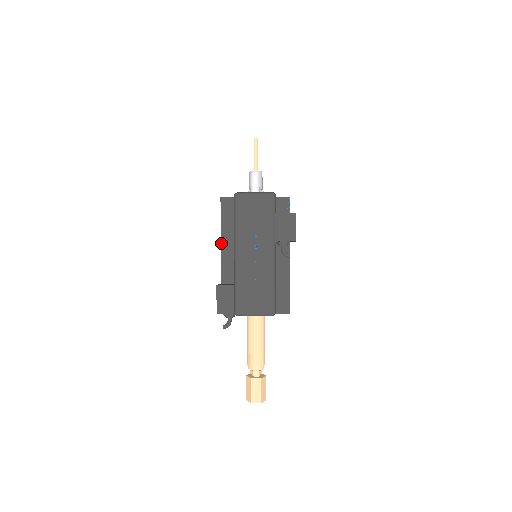
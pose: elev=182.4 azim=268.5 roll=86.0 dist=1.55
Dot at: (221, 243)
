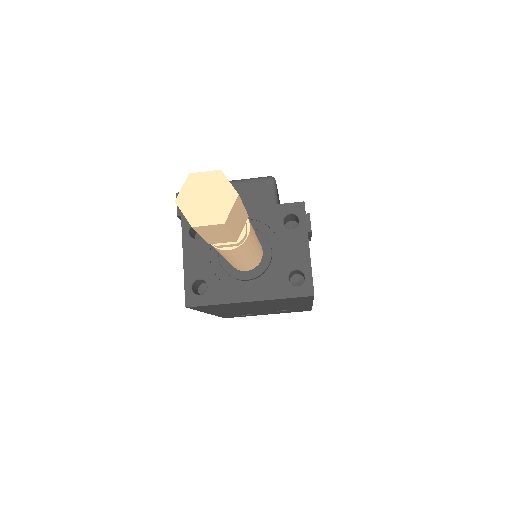
Dot at: occluded
